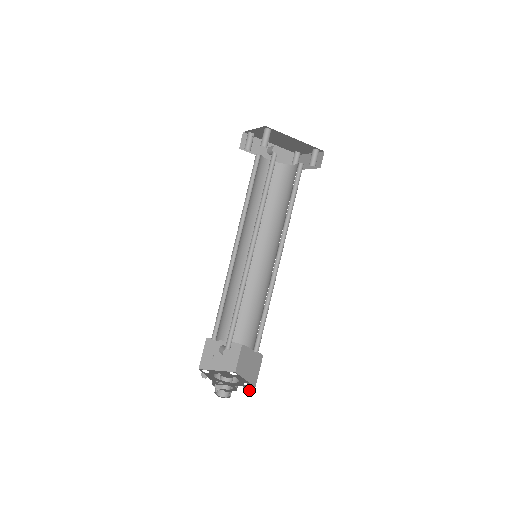
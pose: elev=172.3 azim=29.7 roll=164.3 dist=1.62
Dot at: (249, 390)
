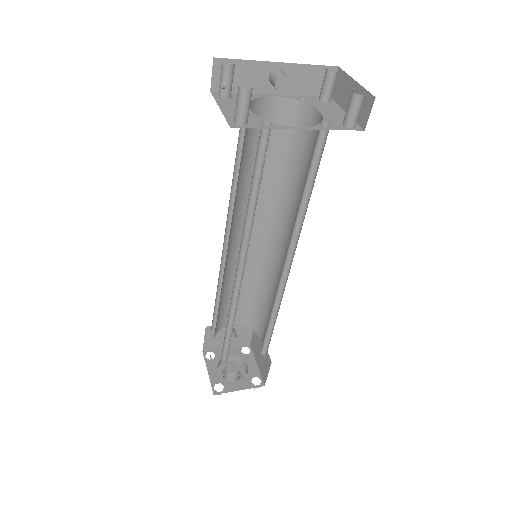
Dot at: (257, 387)
